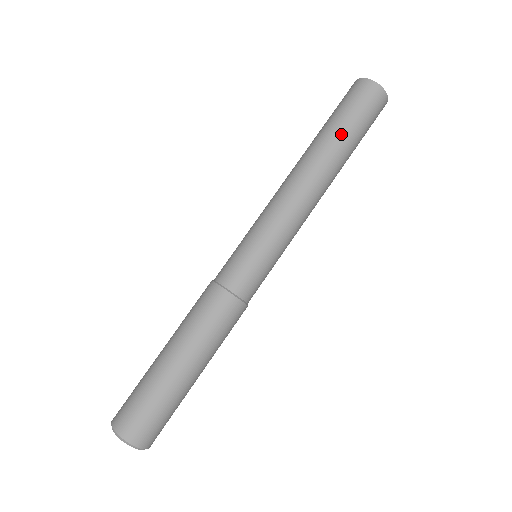
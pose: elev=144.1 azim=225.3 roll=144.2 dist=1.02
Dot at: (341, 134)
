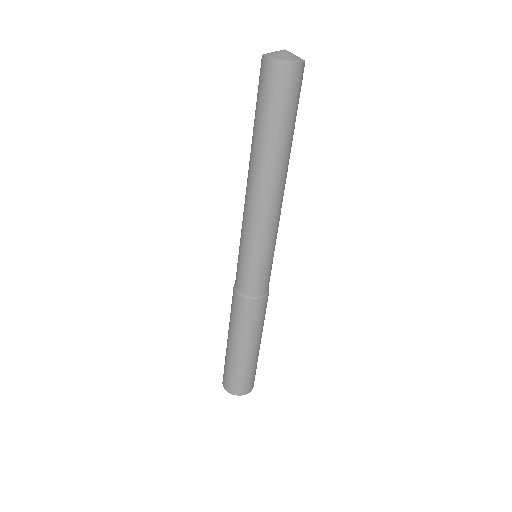
Dot at: (284, 136)
